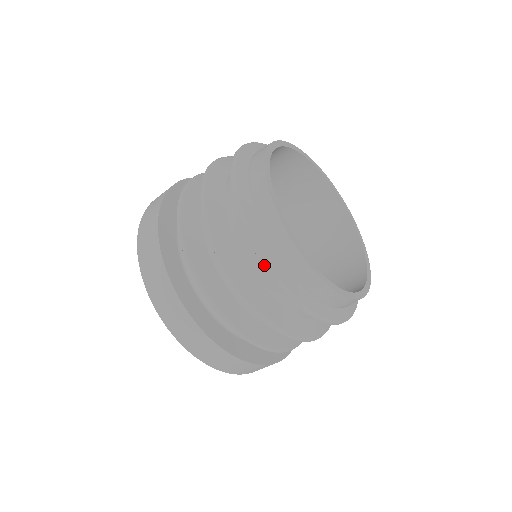
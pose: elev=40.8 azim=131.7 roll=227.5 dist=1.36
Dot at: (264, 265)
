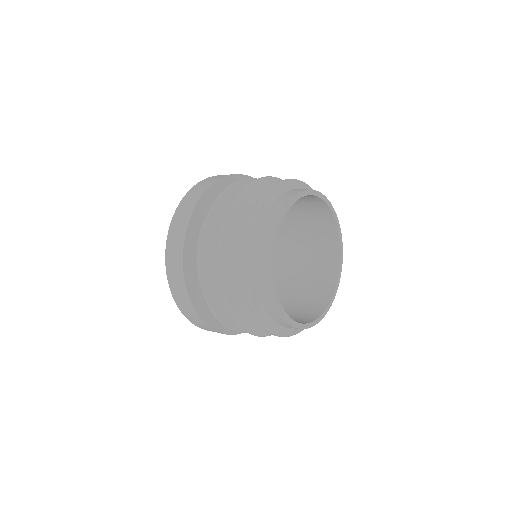
Dot at: occluded
